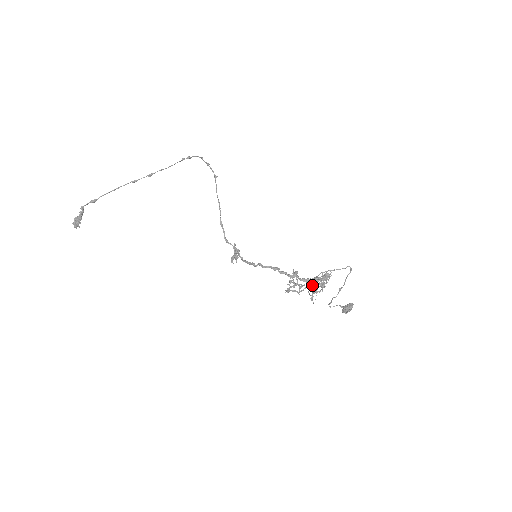
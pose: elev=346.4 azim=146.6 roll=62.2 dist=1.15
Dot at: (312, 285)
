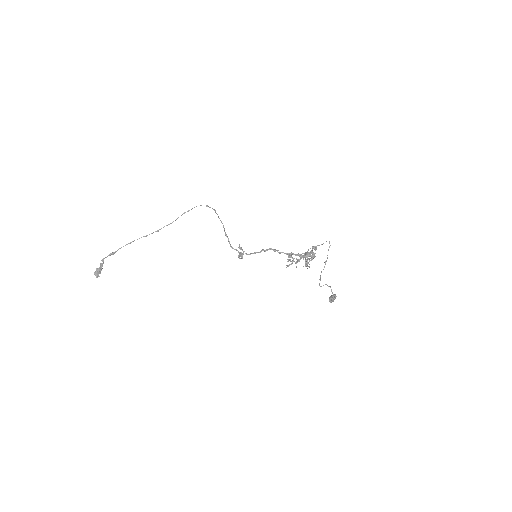
Dot at: (305, 255)
